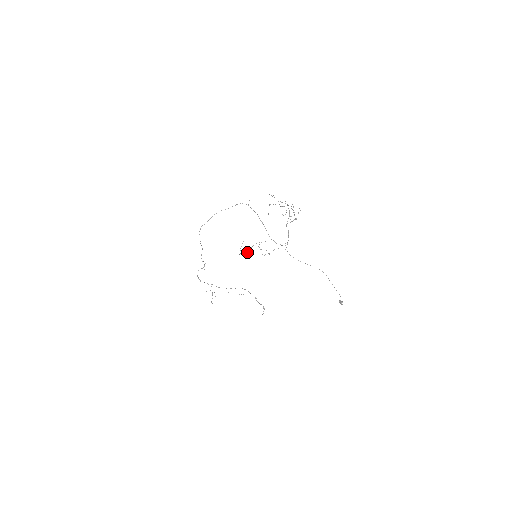
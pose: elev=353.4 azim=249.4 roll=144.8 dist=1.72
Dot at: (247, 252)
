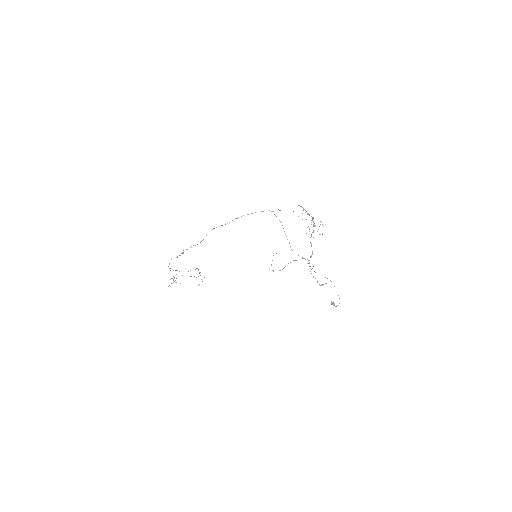
Dot at: occluded
